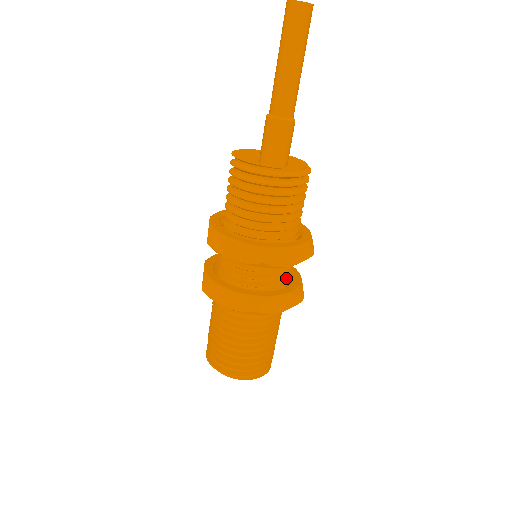
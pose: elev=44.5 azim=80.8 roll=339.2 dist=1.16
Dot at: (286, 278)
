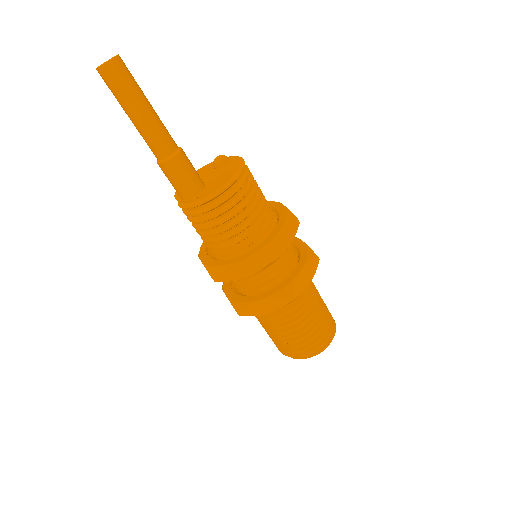
Dot at: (275, 278)
